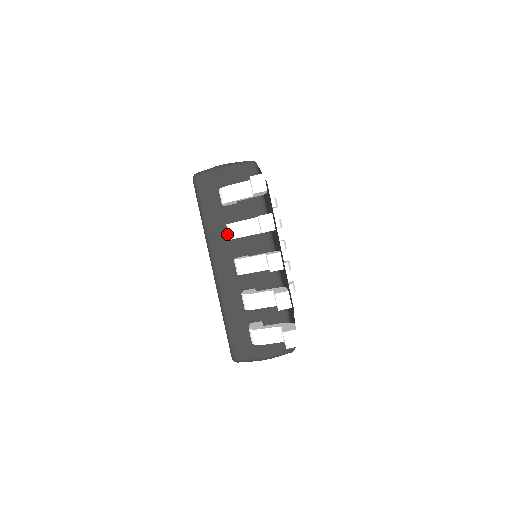
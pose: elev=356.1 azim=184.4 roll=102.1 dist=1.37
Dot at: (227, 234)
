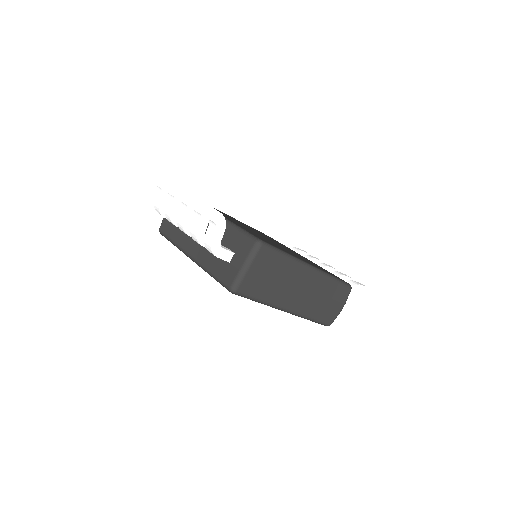
Dot at: (184, 233)
